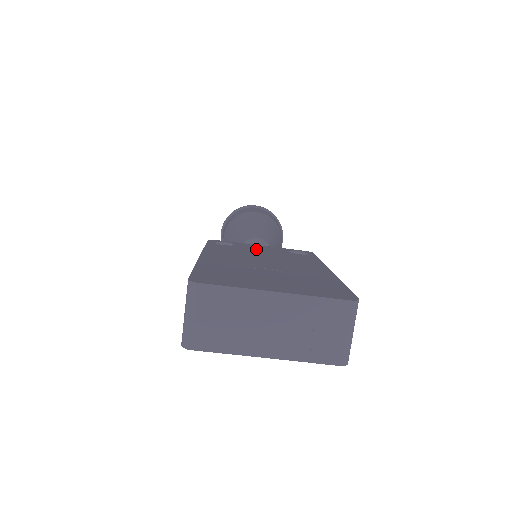
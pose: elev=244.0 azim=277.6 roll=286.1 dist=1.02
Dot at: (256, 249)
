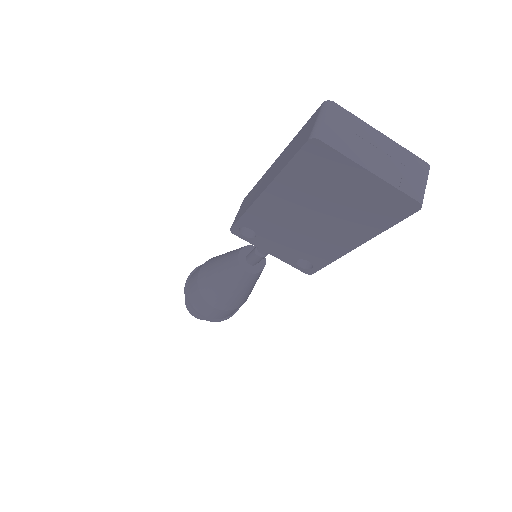
Dot at: occluded
